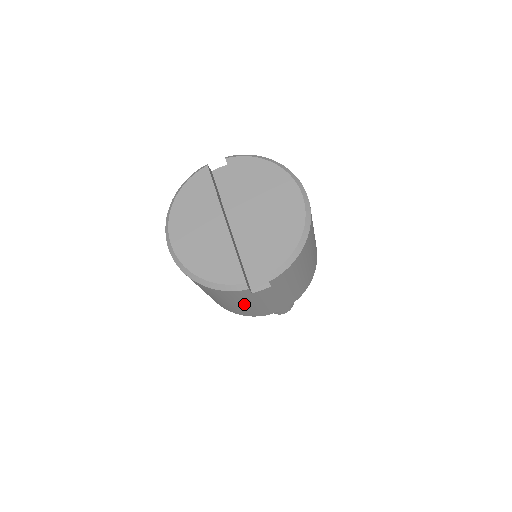
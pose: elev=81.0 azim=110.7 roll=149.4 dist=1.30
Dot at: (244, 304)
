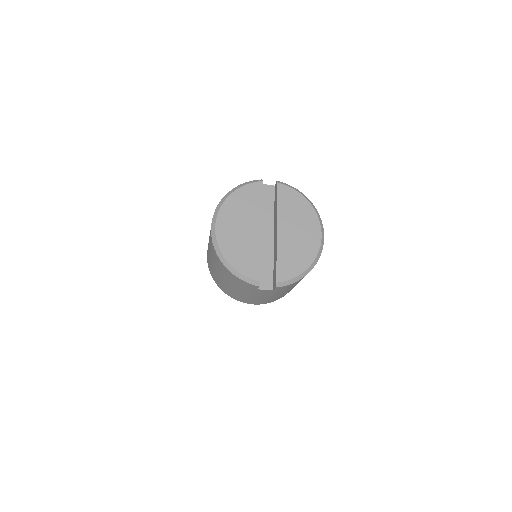
Dot at: (242, 292)
